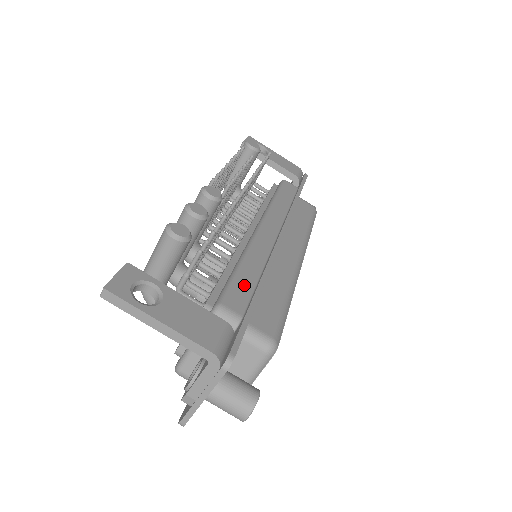
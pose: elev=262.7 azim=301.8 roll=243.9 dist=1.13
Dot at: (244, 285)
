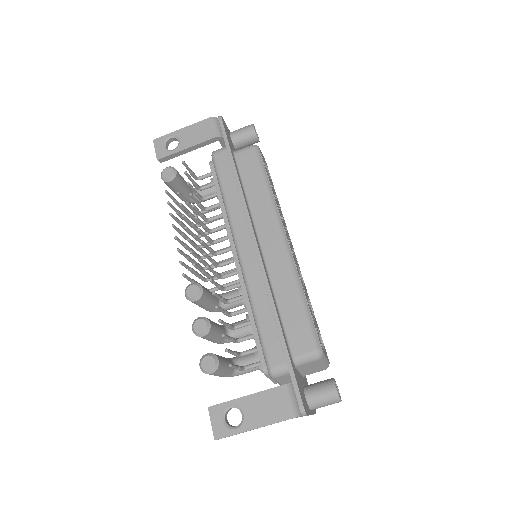
Dot at: (269, 333)
